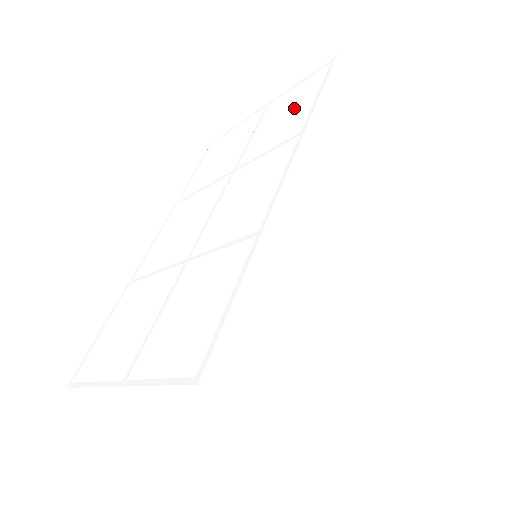
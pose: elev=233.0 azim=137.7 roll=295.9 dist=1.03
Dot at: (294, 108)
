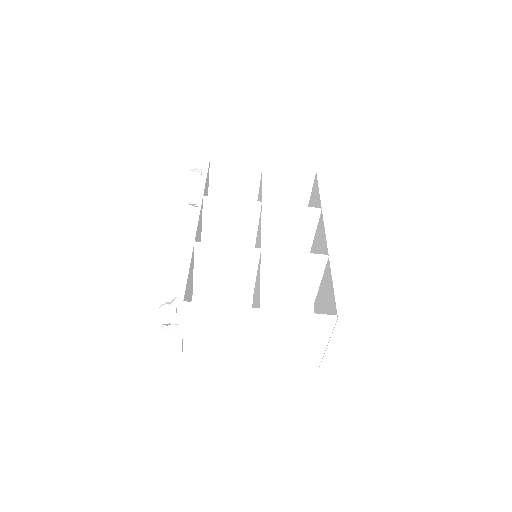
Dot at: (277, 177)
